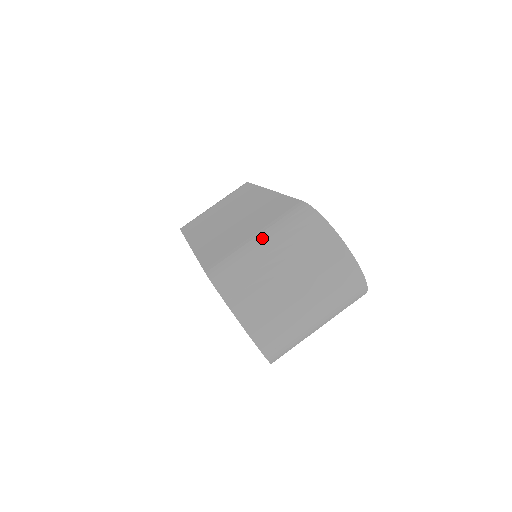
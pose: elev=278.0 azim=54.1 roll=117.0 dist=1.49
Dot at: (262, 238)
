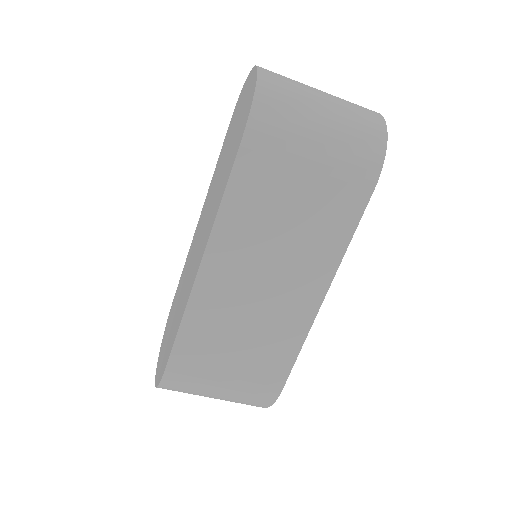
Dot at: (225, 390)
